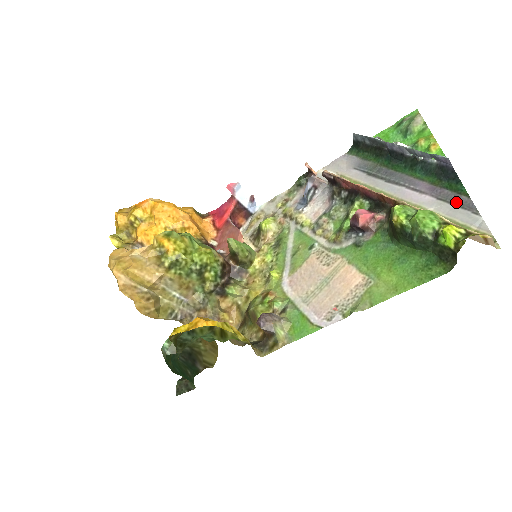
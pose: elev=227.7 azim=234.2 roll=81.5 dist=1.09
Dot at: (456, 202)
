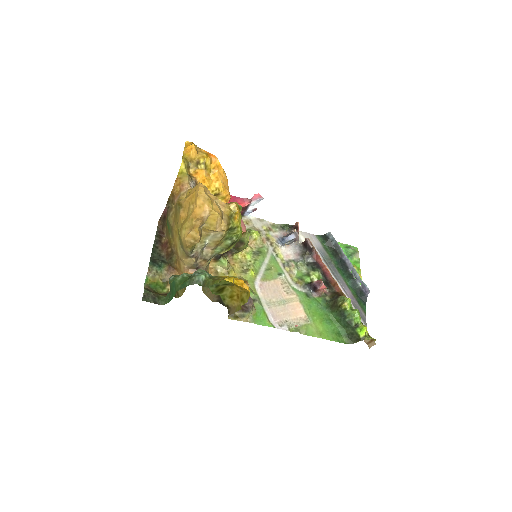
Dot at: (360, 313)
